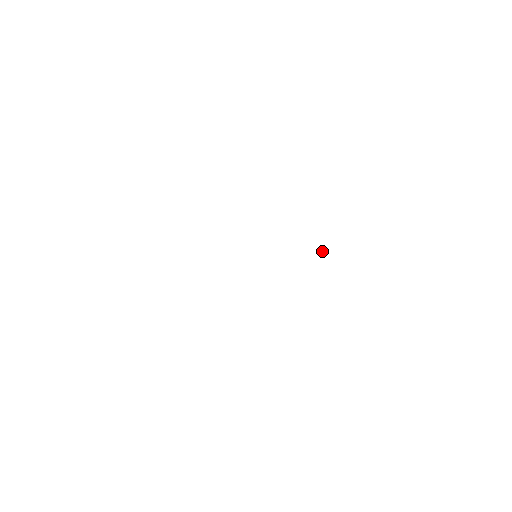
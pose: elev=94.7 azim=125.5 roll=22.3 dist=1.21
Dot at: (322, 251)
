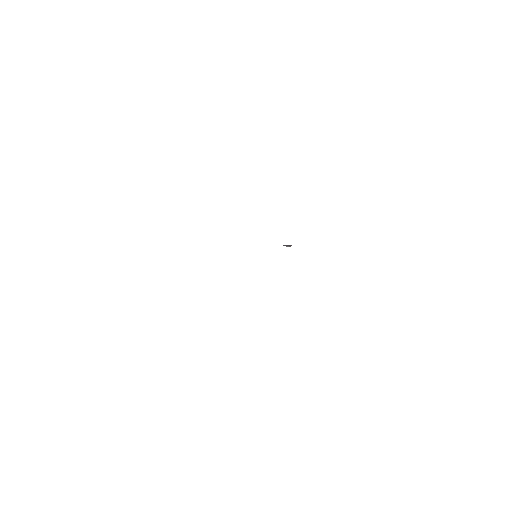
Dot at: occluded
